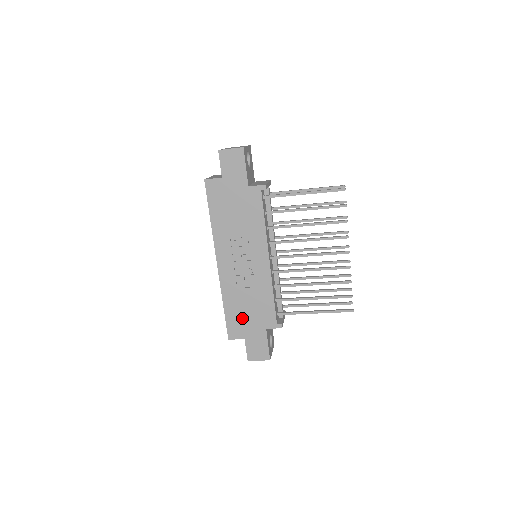
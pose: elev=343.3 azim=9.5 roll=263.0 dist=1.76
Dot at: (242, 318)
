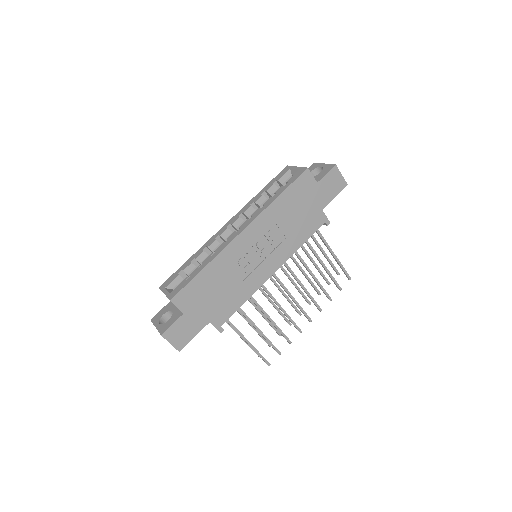
Dot at: (204, 294)
